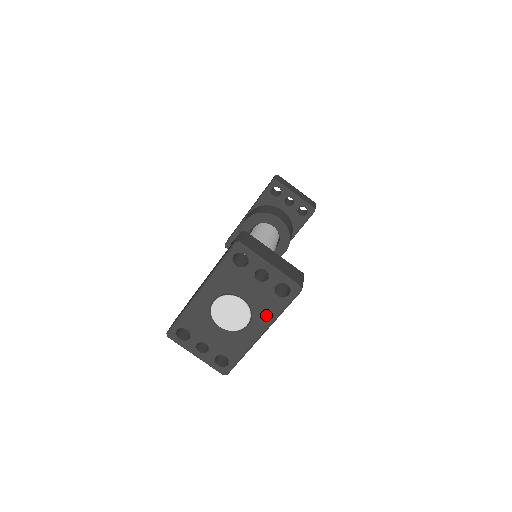
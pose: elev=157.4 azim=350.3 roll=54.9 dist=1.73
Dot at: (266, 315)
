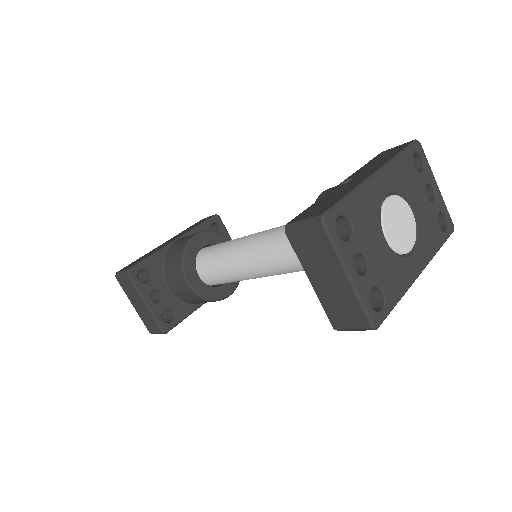
Dot at: (428, 245)
